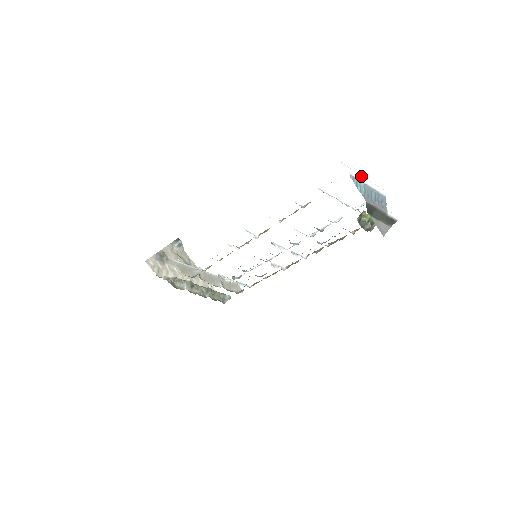
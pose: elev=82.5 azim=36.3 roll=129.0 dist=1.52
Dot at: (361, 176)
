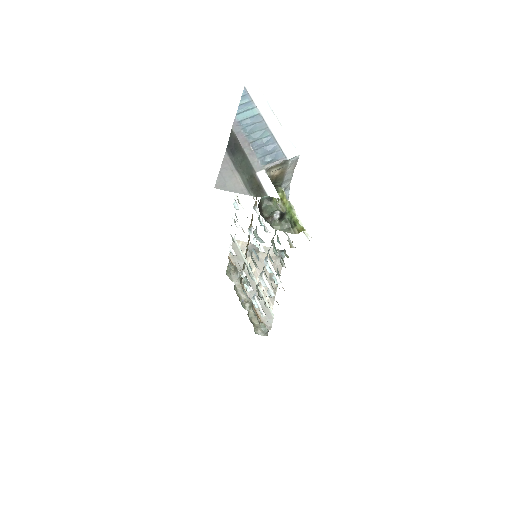
Dot at: (267, 105)
